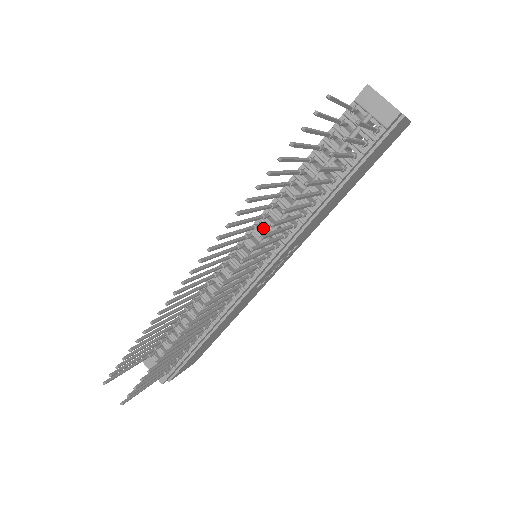
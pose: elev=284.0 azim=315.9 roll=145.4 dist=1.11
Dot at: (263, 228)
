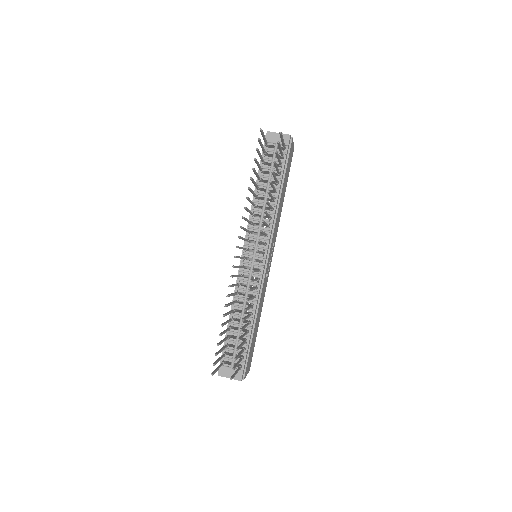
Dot at: occluded
